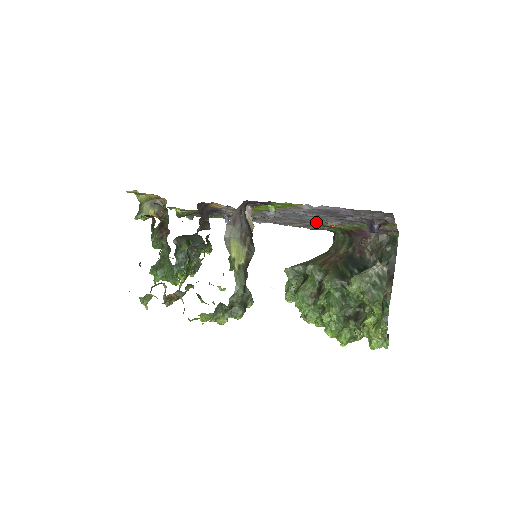
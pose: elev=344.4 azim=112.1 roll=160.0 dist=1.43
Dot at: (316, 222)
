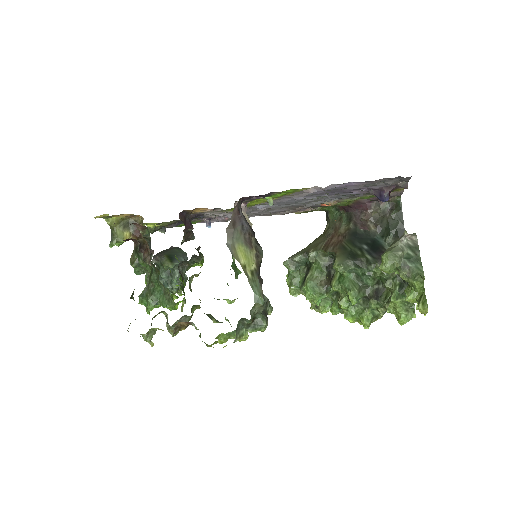
Dot at: (311, 204)
